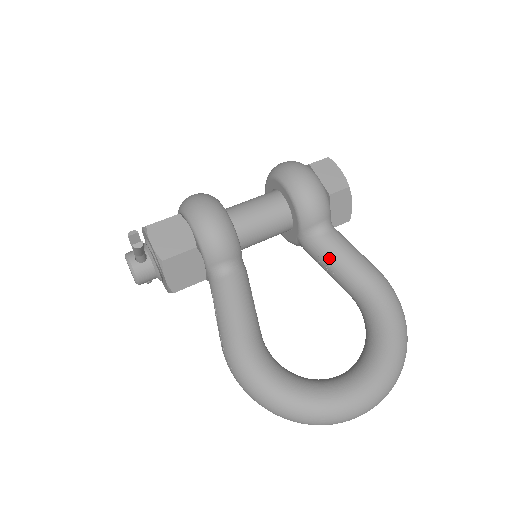
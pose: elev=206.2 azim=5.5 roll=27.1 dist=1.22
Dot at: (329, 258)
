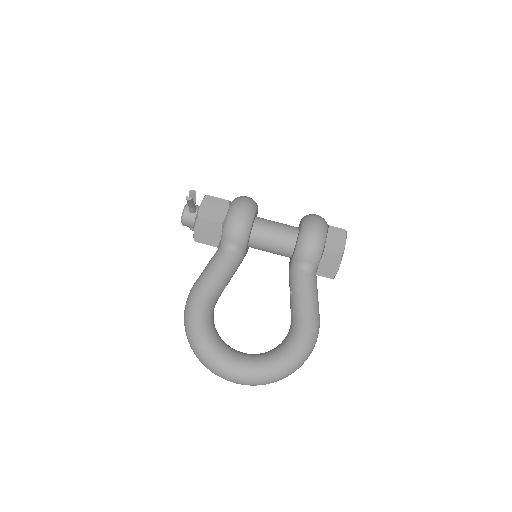
Dot at: (294, 287)
